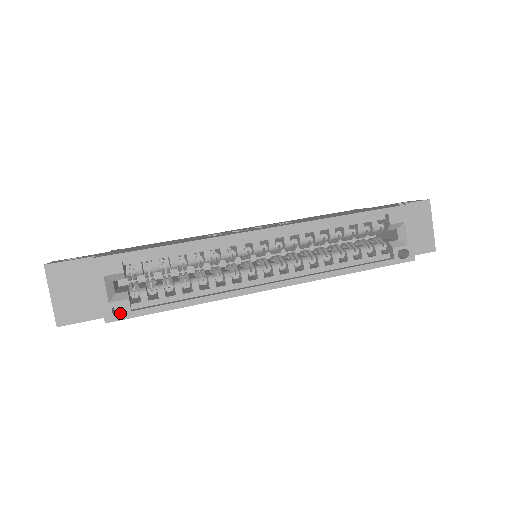
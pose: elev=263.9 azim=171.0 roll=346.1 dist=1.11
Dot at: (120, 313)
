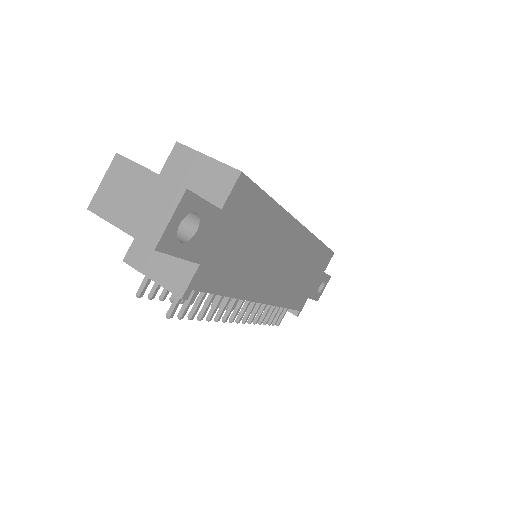
Dot at: (236, 190)
